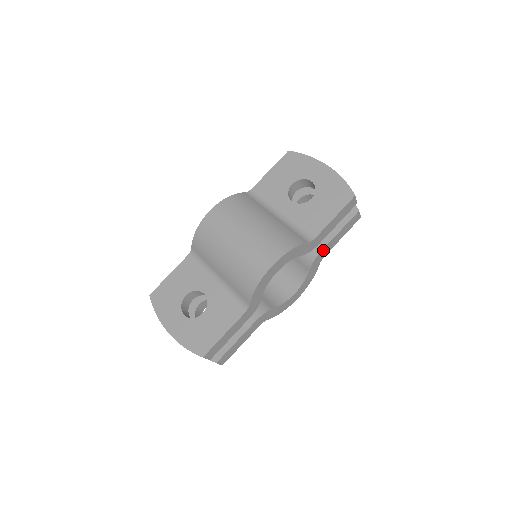
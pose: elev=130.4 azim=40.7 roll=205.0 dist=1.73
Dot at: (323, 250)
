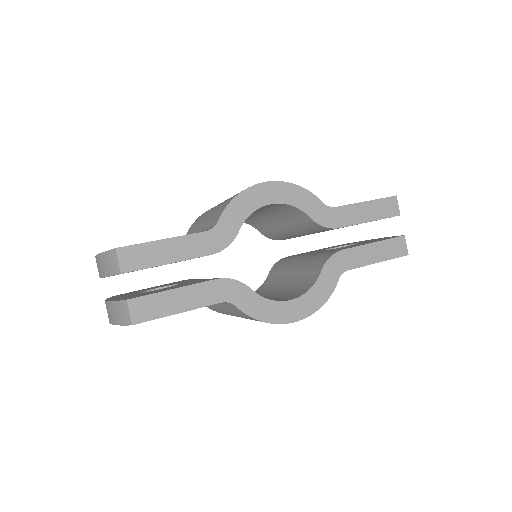
Dot at: (346, 253)
